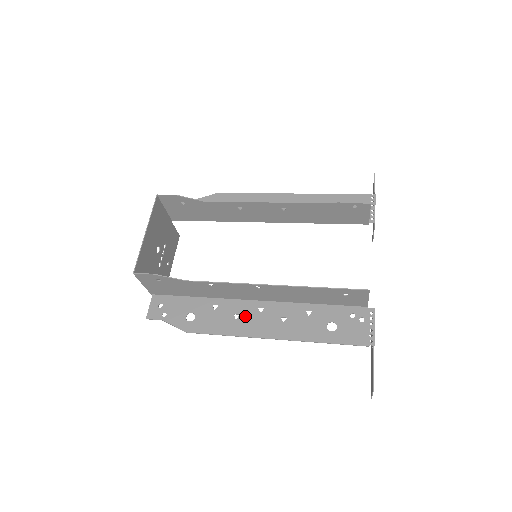
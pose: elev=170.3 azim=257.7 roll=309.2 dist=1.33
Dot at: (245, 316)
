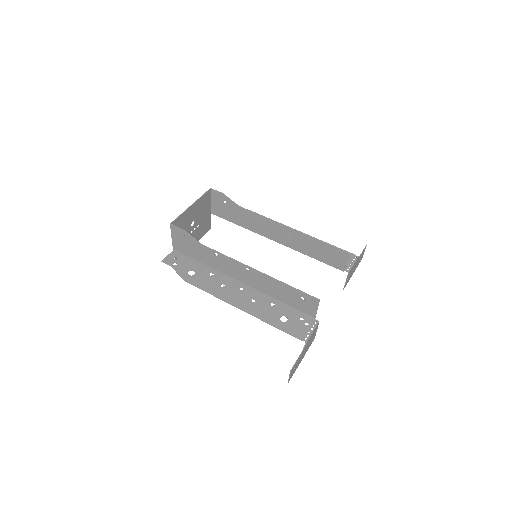
Dot at: (229, 288)
